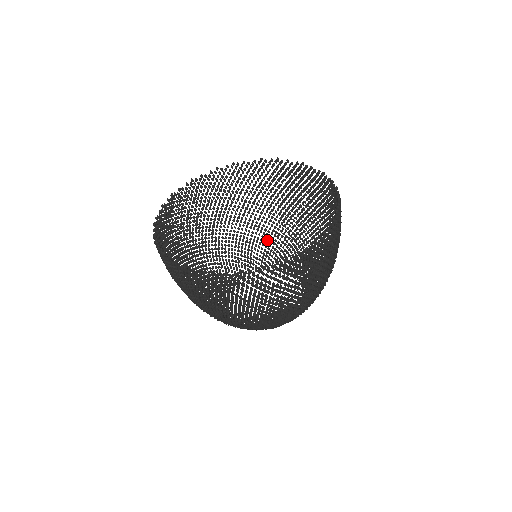
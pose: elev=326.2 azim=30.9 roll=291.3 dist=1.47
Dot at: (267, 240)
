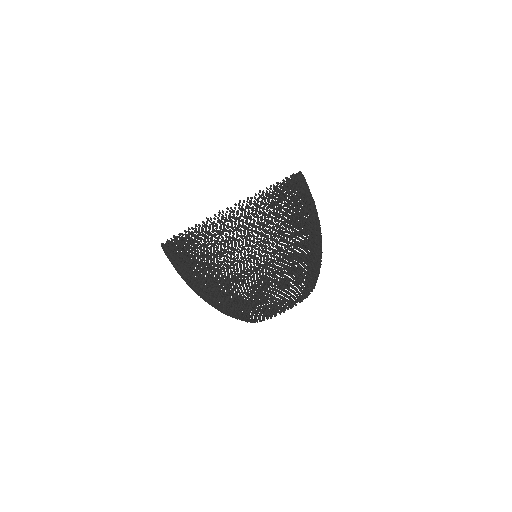
Dot at: occluded
